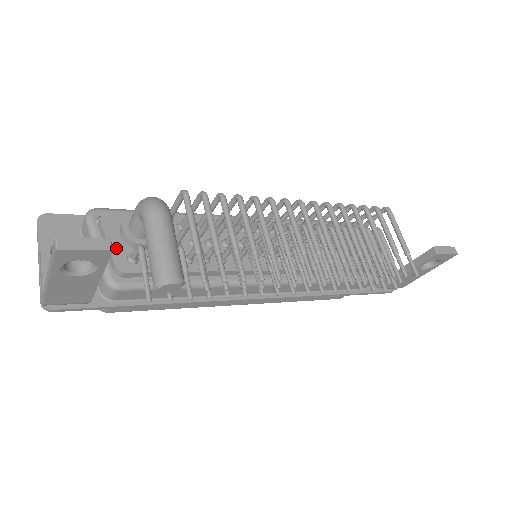
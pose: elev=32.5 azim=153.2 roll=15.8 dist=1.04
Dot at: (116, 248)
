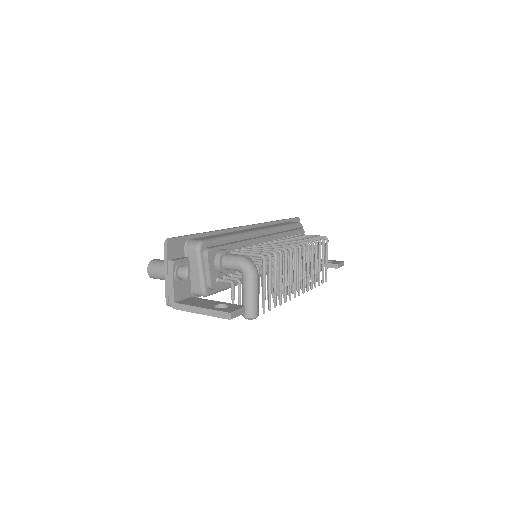
Dot at: (212, 274)
